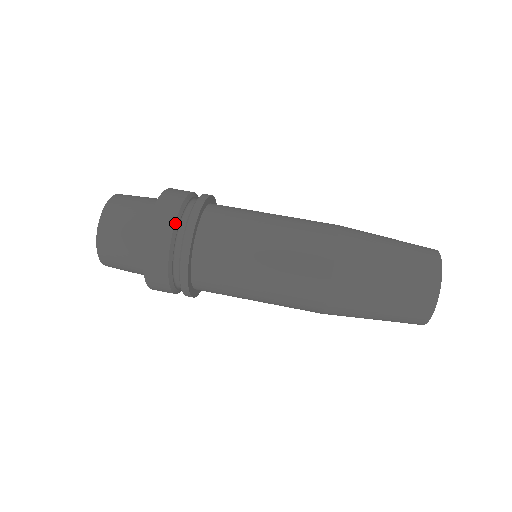
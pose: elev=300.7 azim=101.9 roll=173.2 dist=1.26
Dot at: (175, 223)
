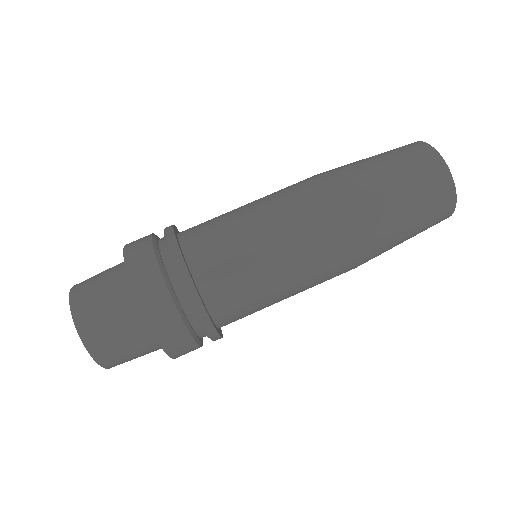
Dot at: (178, 312)
